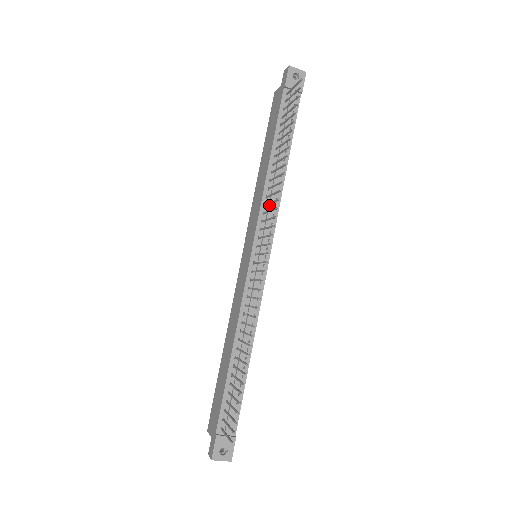
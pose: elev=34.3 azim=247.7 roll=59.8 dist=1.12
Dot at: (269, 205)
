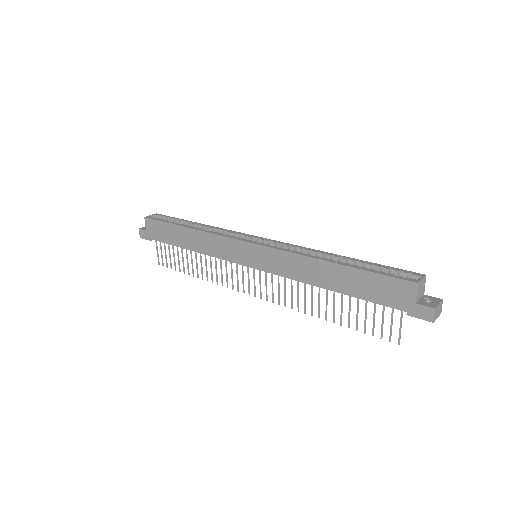
Dot at: occluded
